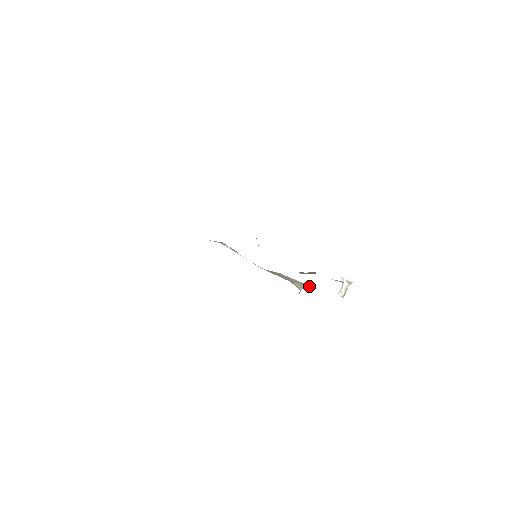
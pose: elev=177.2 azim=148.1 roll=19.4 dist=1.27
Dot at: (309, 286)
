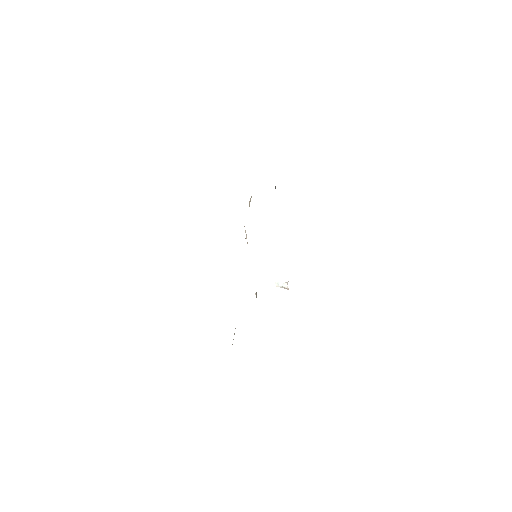
Dot at: occluded
